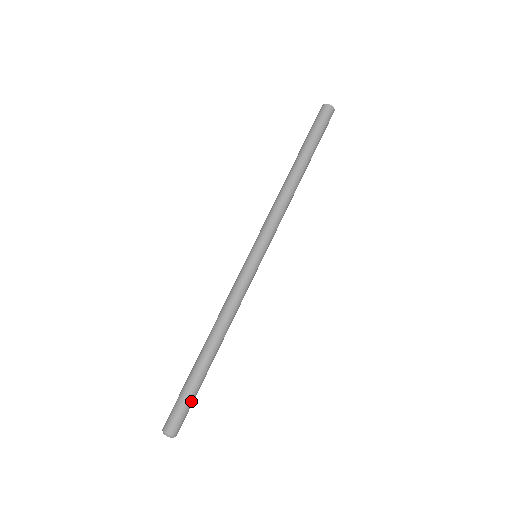
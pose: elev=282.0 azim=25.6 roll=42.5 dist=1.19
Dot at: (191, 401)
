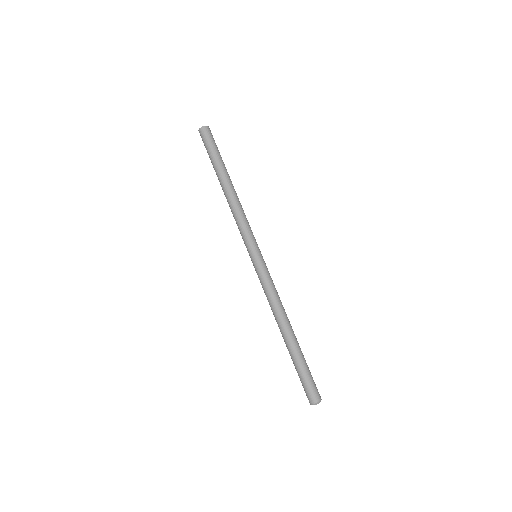
Dot at: (305, 374)
